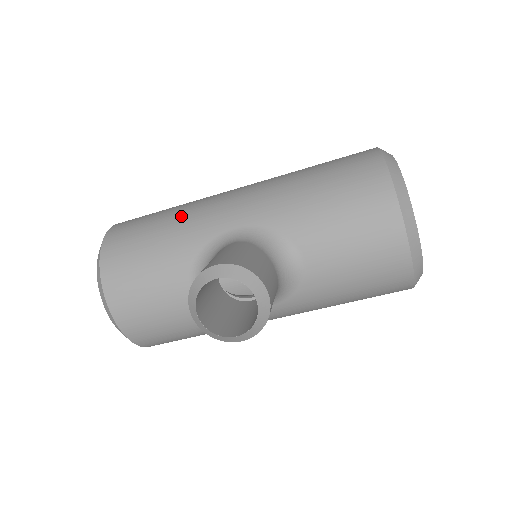
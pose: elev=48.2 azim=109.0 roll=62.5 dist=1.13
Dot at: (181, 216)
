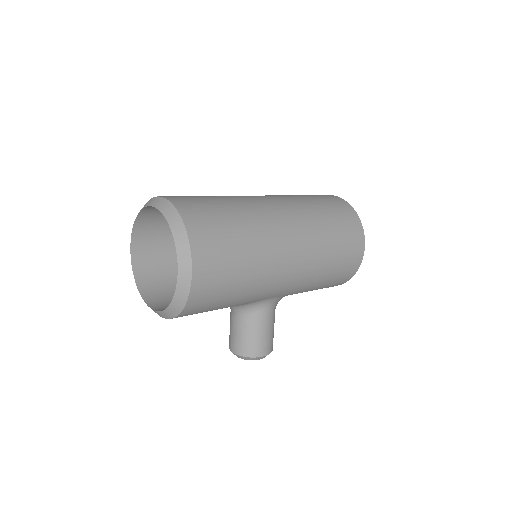
Dot at: (252, 290)
